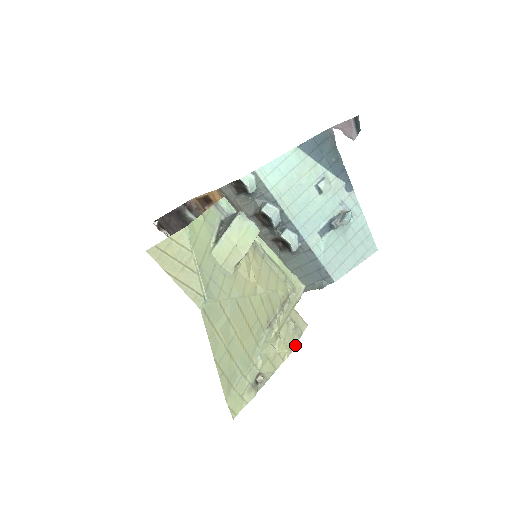
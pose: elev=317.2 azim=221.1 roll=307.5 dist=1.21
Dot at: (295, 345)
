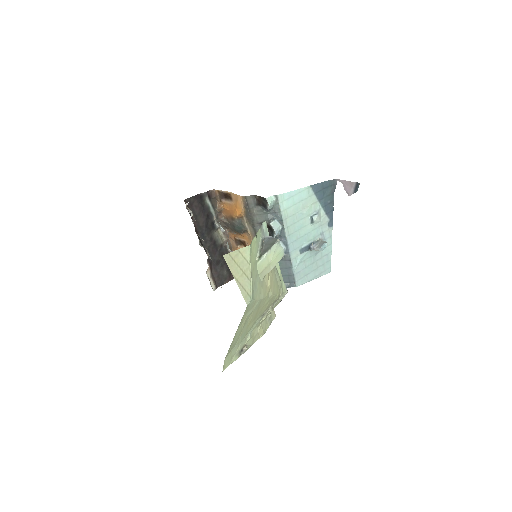
Dot at: occluded
